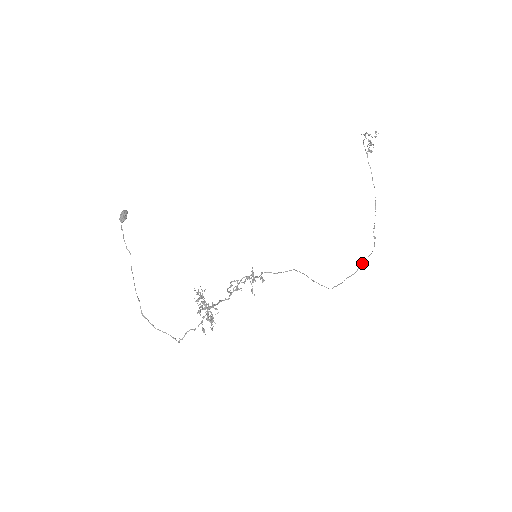
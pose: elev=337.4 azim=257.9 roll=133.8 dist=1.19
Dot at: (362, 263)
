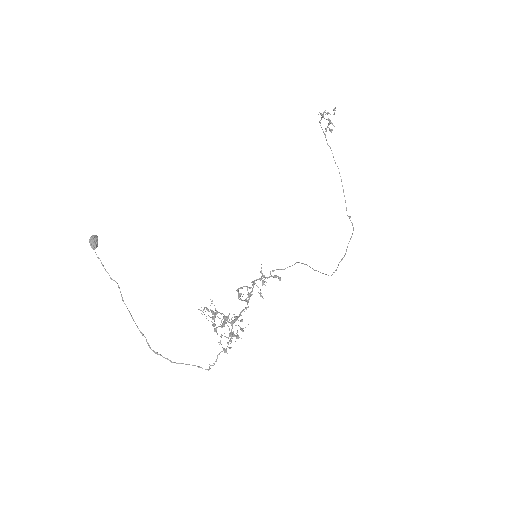
Dot at: occluded
